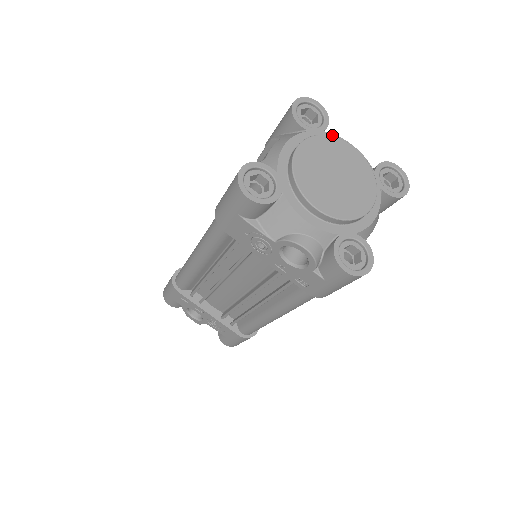
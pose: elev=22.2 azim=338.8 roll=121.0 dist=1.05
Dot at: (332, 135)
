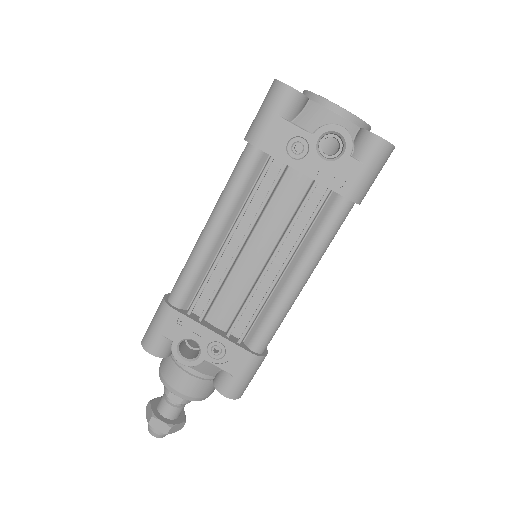
Dot at: occluded
